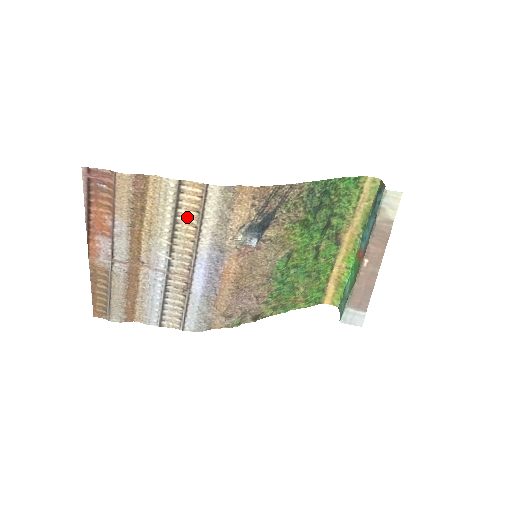
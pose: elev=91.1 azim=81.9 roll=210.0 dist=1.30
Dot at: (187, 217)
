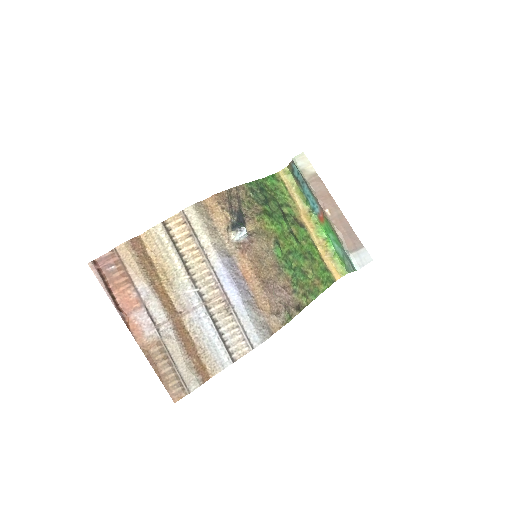
Dot at: (186, 246)
